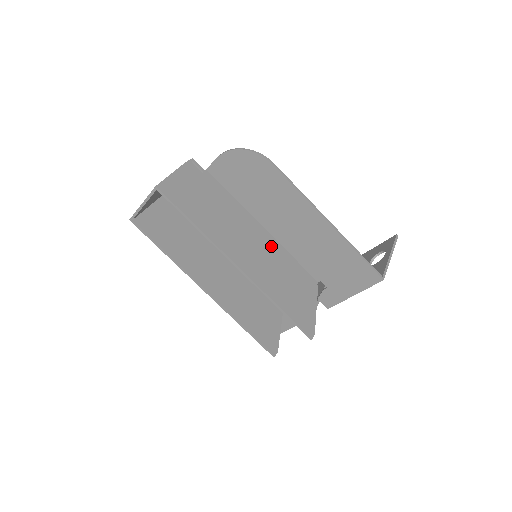
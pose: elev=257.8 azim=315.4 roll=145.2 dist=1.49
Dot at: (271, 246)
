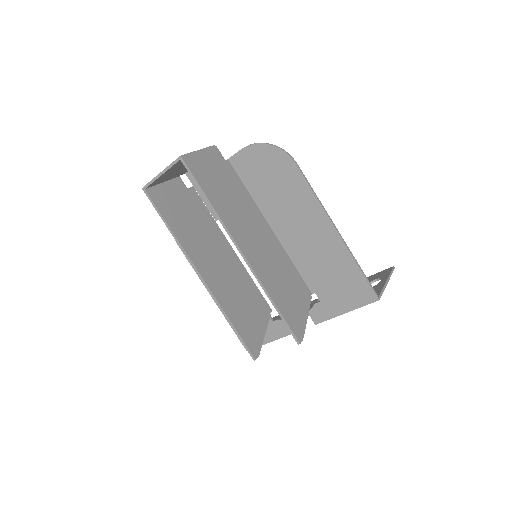
Dot at: (275, 246)
